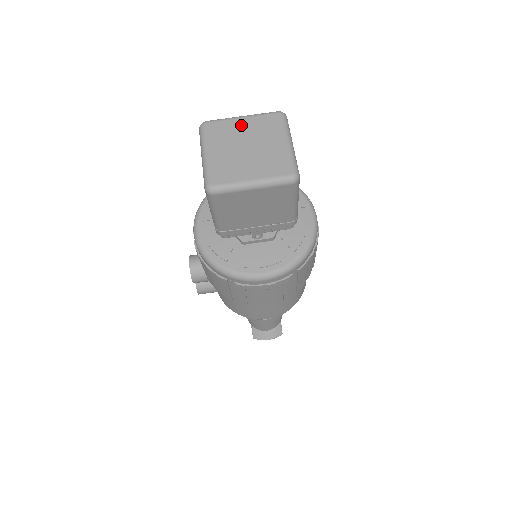
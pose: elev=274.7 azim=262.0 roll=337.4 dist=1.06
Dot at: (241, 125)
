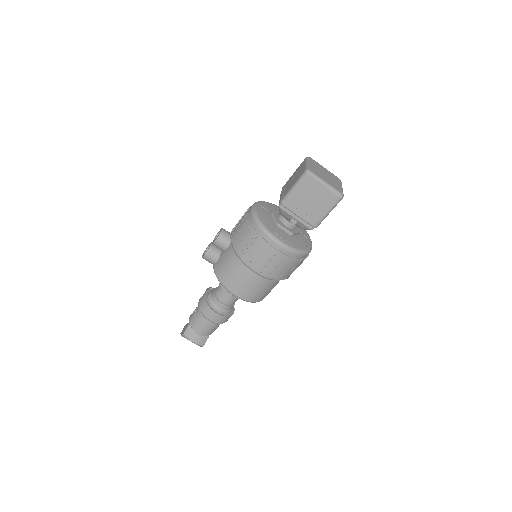
Dot at: (325, 169)
